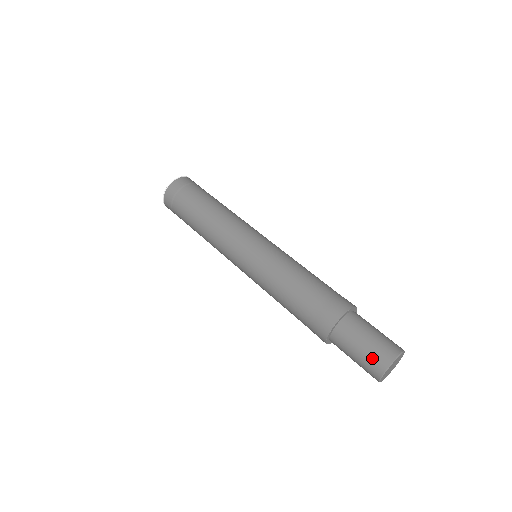
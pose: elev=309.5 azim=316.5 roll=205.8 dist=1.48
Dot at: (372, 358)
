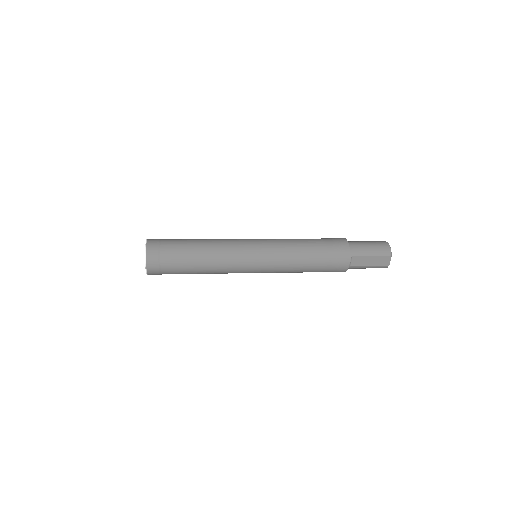
Dot at: (376, 241)
